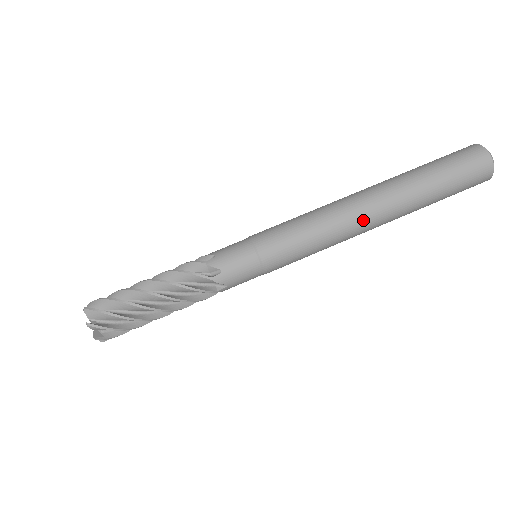
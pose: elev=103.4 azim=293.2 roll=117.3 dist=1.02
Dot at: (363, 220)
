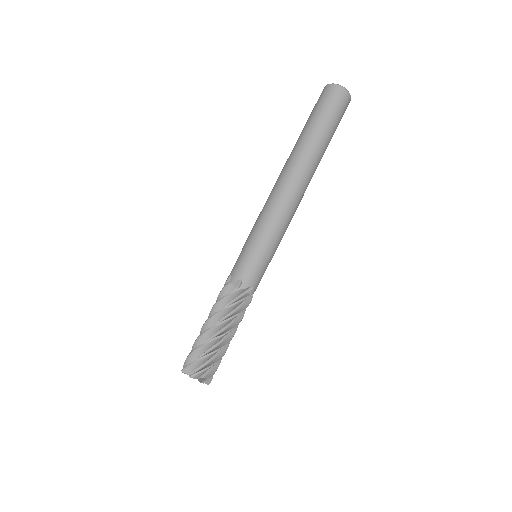
Dot at: (305, 189)
